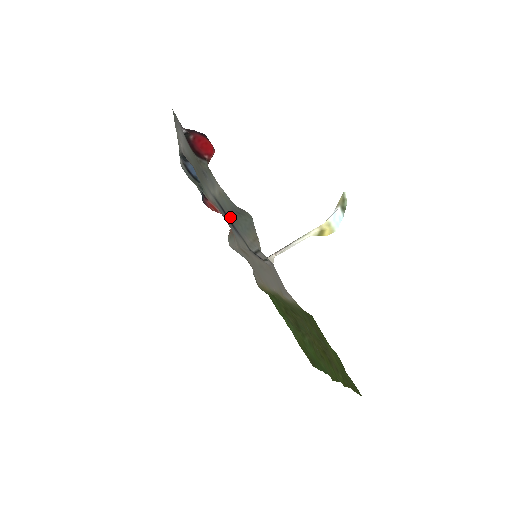
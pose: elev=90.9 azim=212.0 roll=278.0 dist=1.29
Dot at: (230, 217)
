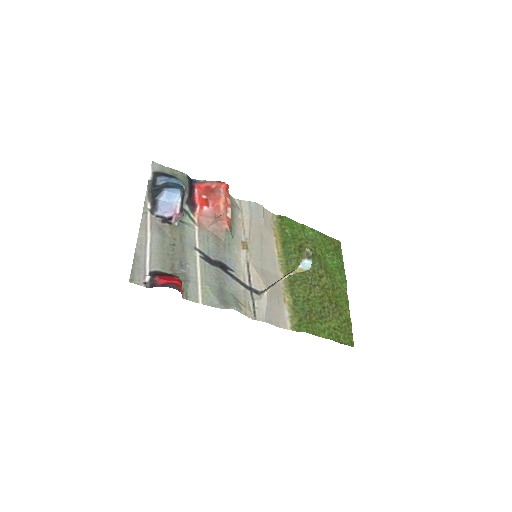
Dot at: (220, 277)
